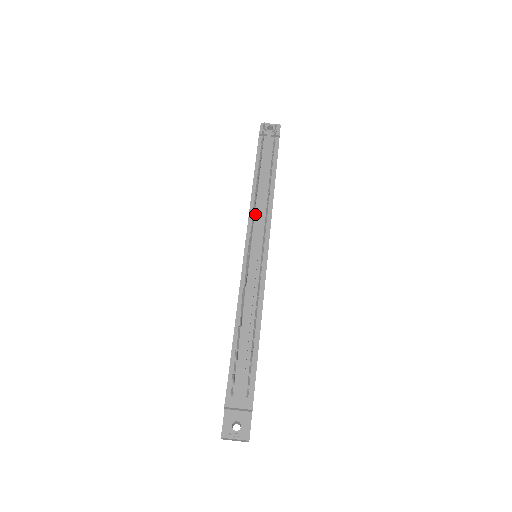
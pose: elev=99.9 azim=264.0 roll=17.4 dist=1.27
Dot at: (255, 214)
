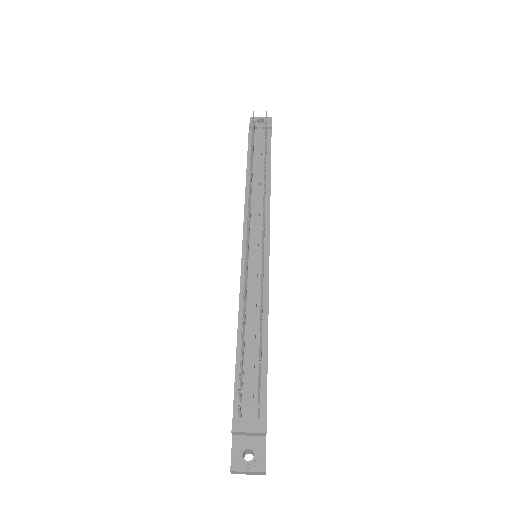
Dot at: (251, 209)
